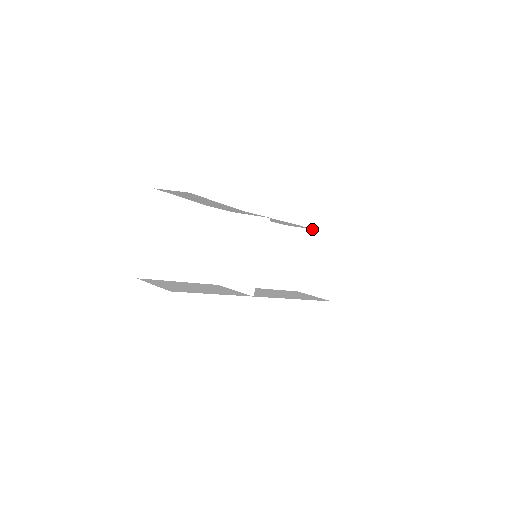
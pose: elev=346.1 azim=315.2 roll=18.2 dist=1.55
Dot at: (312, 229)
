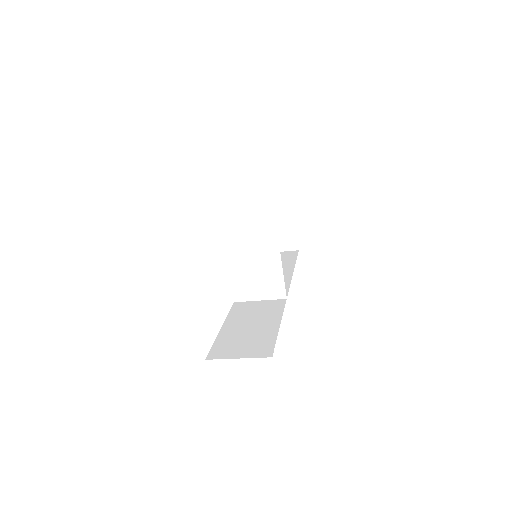
Dot at: (277, 199)
